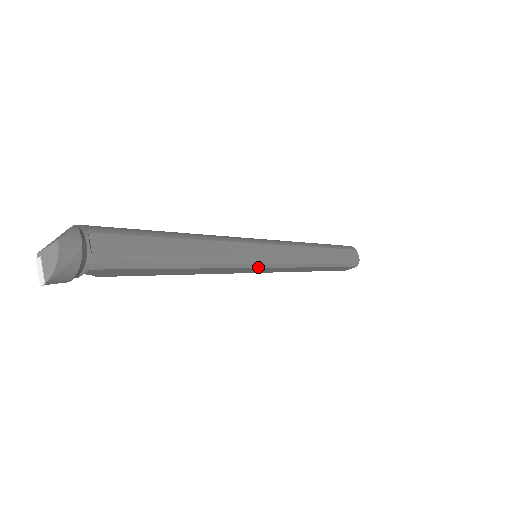
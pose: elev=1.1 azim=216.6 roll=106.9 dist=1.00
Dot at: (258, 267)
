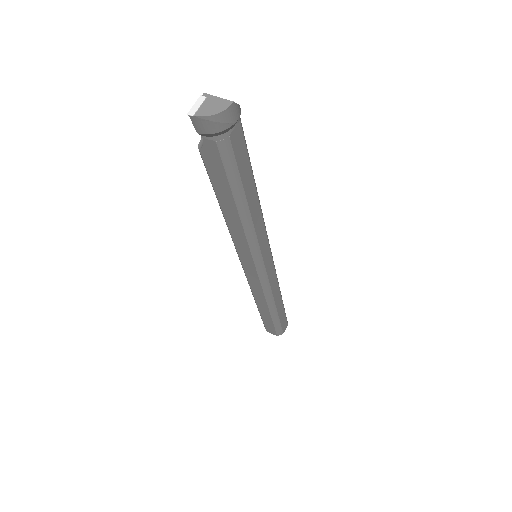
Dot at: (255, 264)
